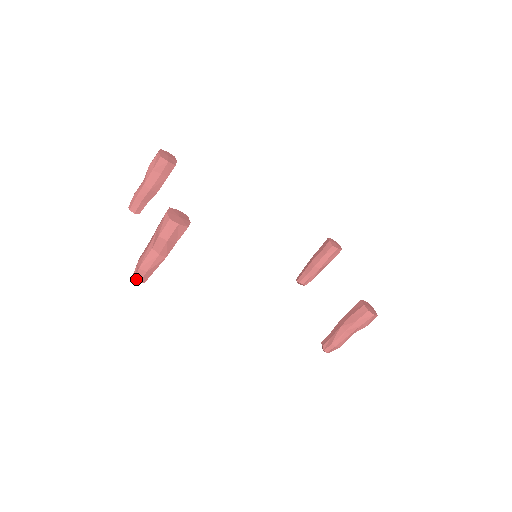
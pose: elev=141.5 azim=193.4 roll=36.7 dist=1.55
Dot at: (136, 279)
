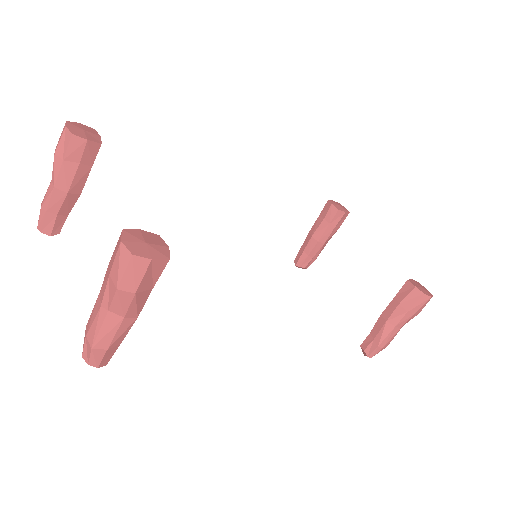
Dot at: (90, 364)
